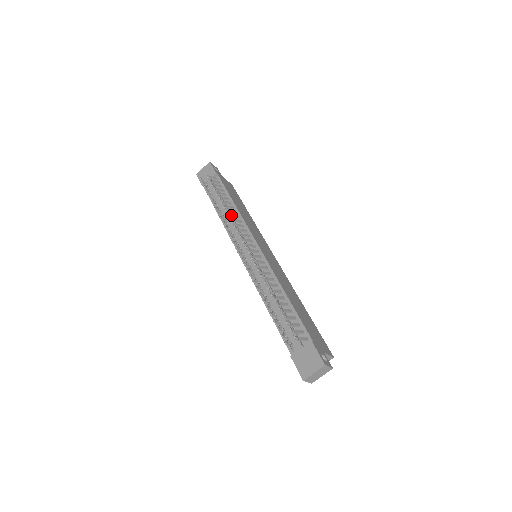
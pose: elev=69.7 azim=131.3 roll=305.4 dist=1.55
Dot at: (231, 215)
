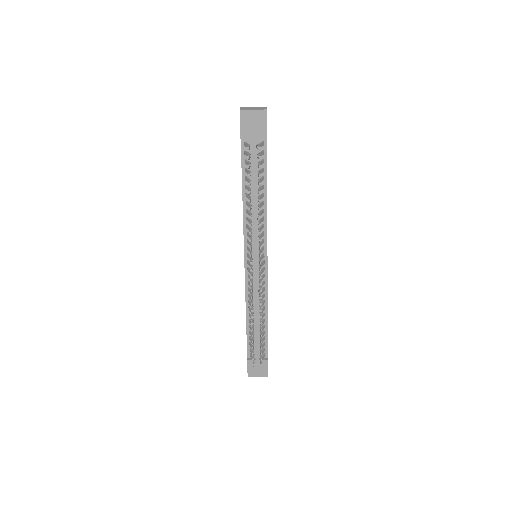
Dot at: occluded
